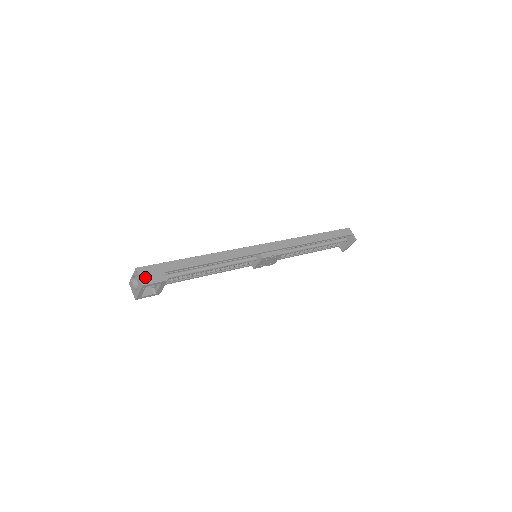
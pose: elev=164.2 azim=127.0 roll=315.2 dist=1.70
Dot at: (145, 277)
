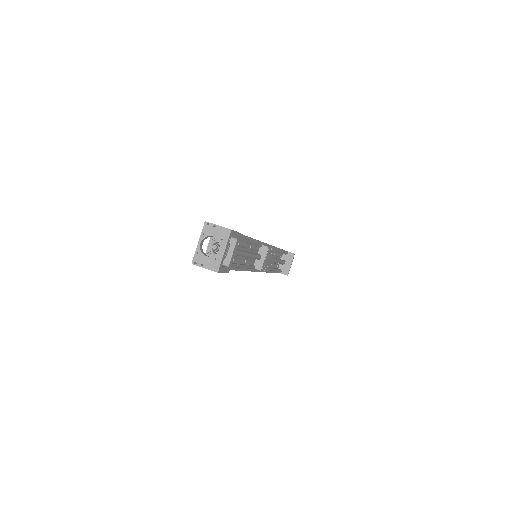
Dot at: (223, 227)
